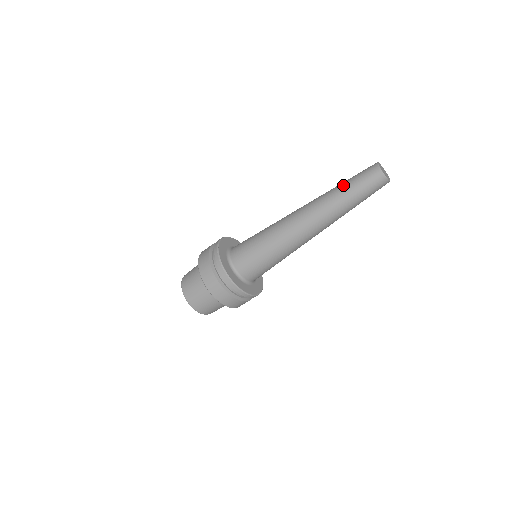
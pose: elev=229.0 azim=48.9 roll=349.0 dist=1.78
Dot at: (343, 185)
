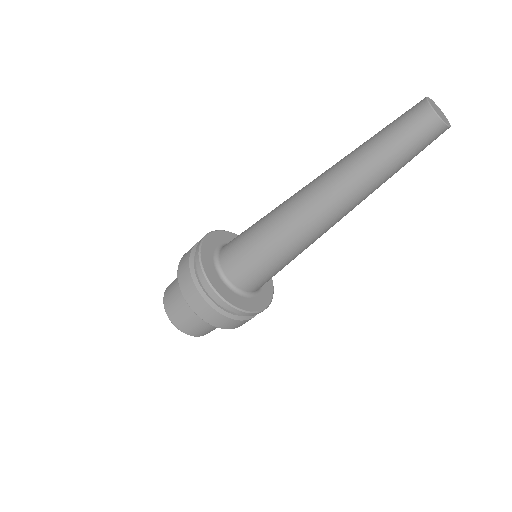
Dot at: (381, 158)
